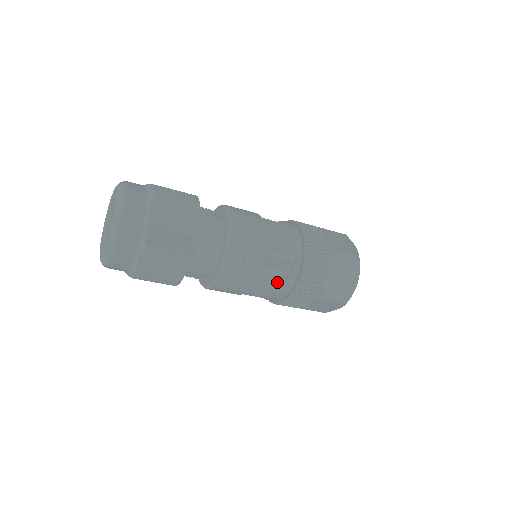
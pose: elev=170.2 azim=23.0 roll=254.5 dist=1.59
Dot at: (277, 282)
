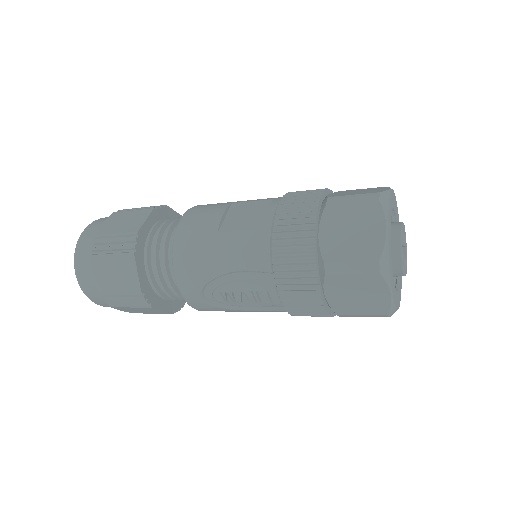
Dot at: (266, 307)
